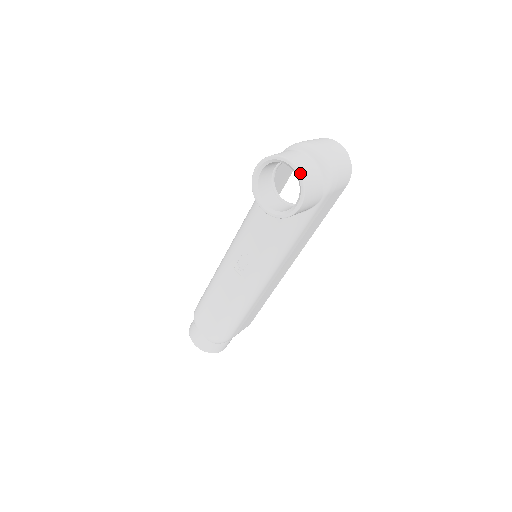
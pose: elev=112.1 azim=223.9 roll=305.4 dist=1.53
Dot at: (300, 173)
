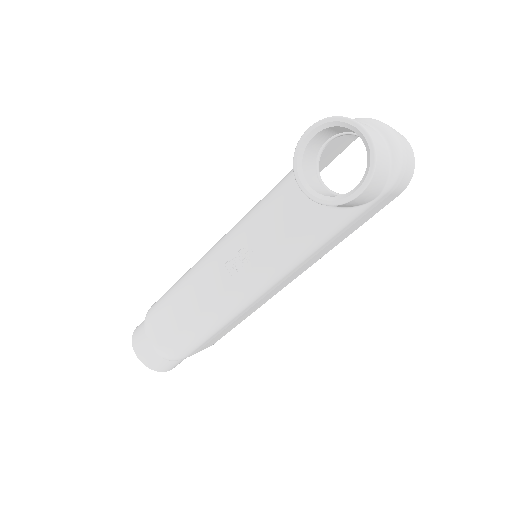
Dot at: (374, 147)
